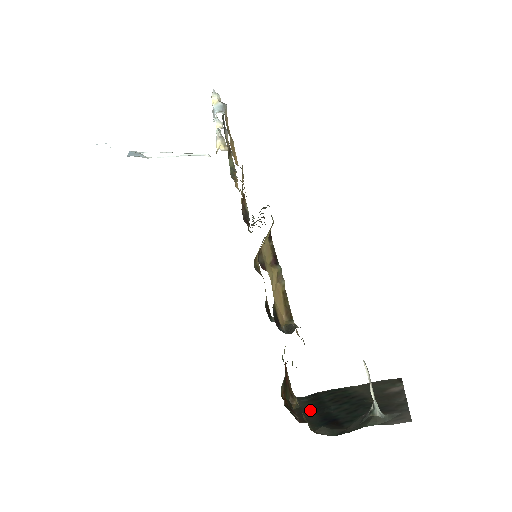
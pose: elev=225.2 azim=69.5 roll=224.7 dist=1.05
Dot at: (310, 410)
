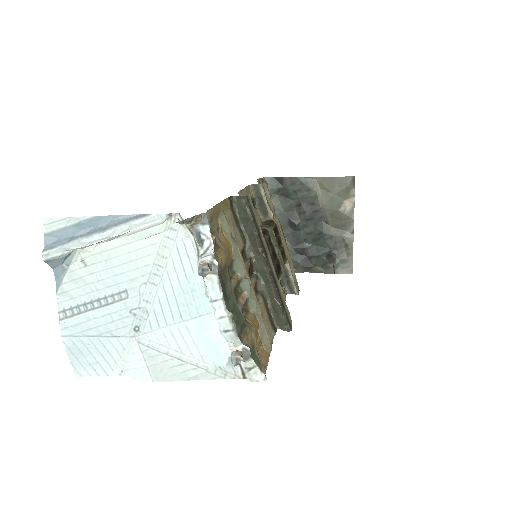
Dot at: (284, 223)
